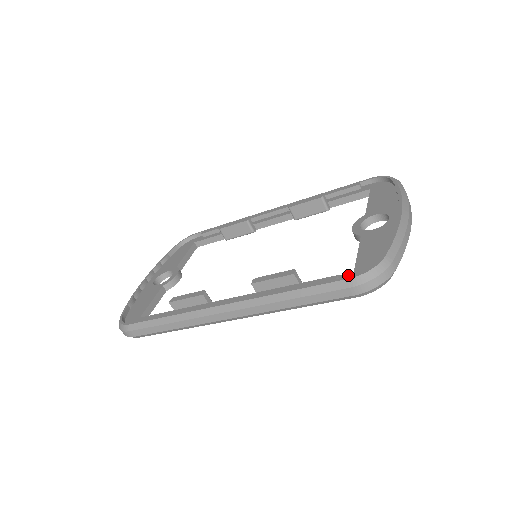
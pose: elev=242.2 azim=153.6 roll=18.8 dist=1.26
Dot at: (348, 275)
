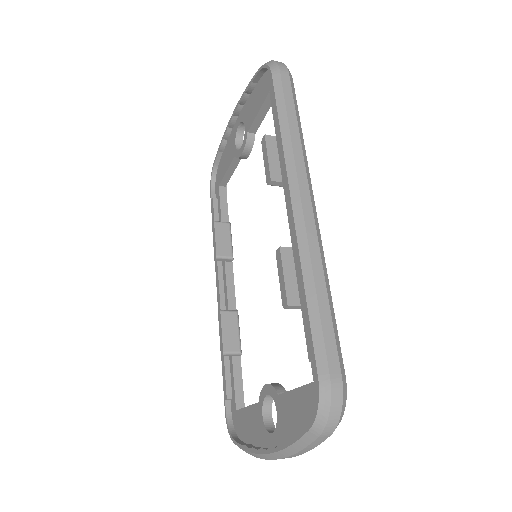
Dot at: (234, 406)
